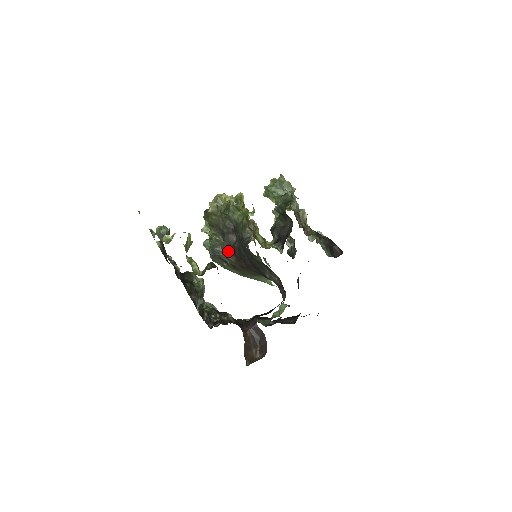
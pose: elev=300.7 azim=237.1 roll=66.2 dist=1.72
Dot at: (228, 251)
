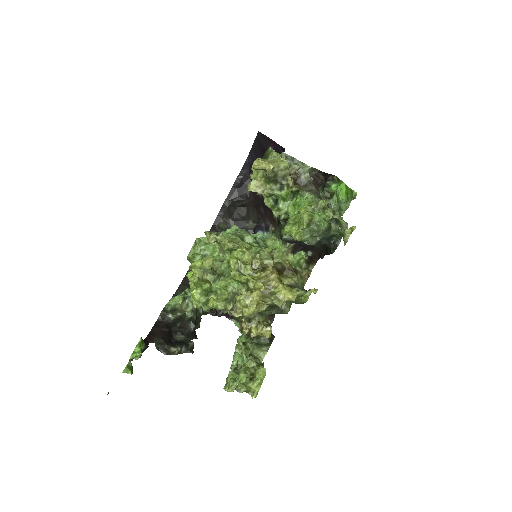
Dot at: occluded
